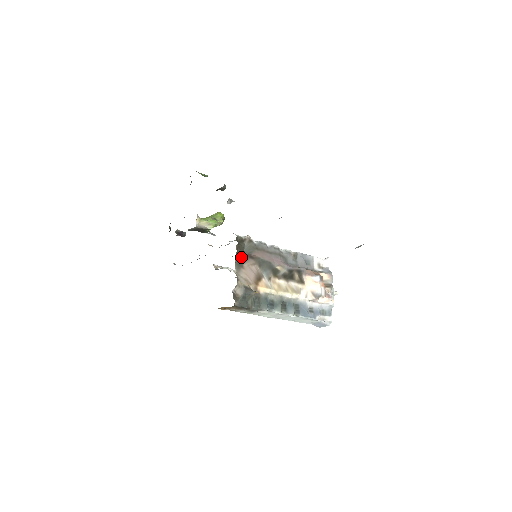
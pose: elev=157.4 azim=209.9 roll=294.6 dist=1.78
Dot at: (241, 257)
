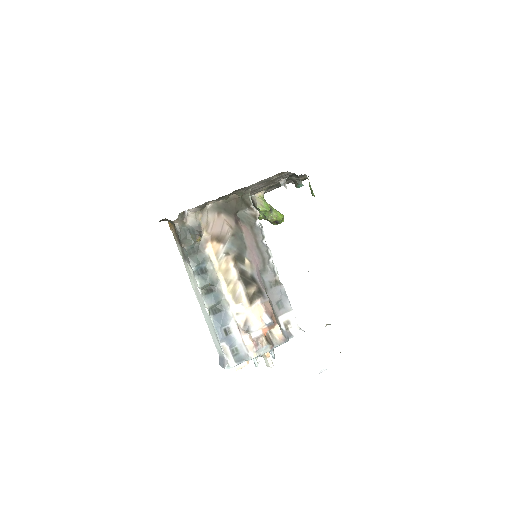
Dot at: (228, 208)
